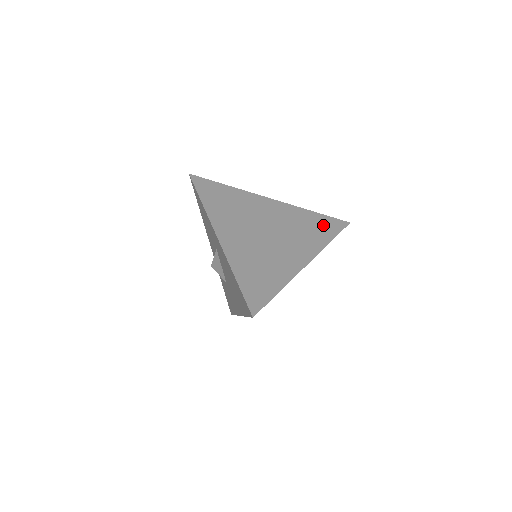
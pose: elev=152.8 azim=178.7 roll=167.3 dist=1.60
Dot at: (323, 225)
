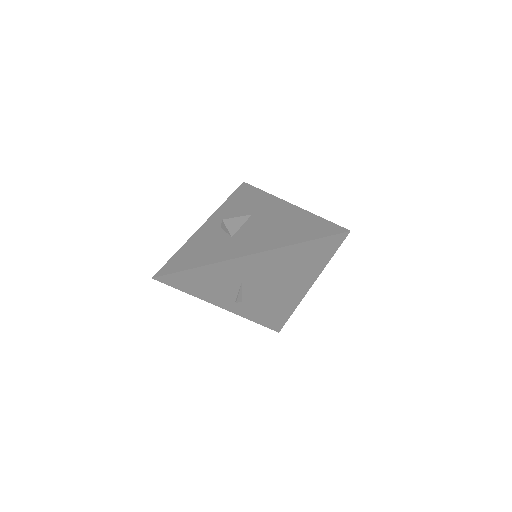
Dot at: occluded
